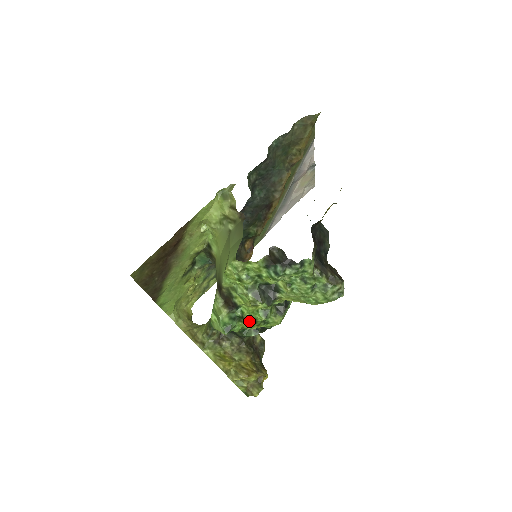
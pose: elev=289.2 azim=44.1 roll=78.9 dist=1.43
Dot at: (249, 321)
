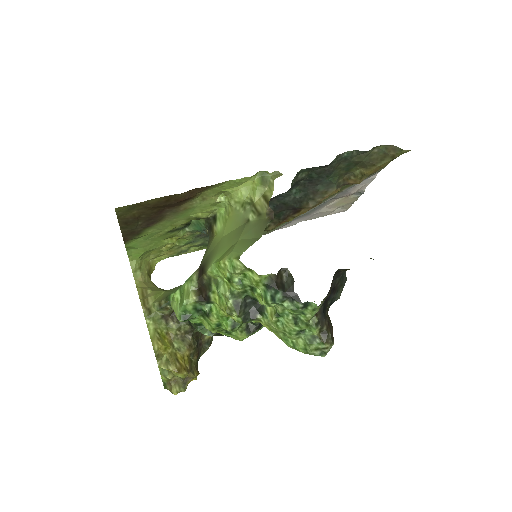
Dot at: (212, 323)
